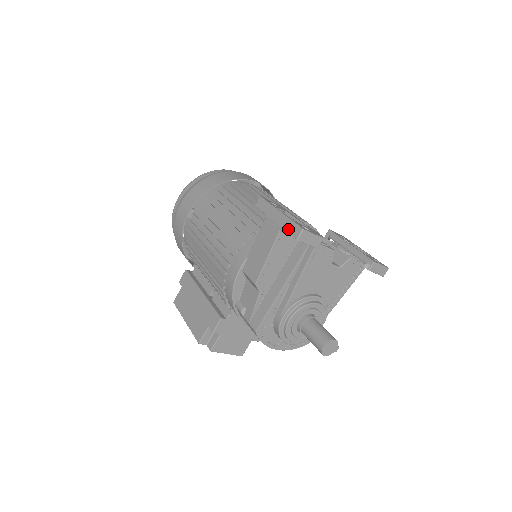
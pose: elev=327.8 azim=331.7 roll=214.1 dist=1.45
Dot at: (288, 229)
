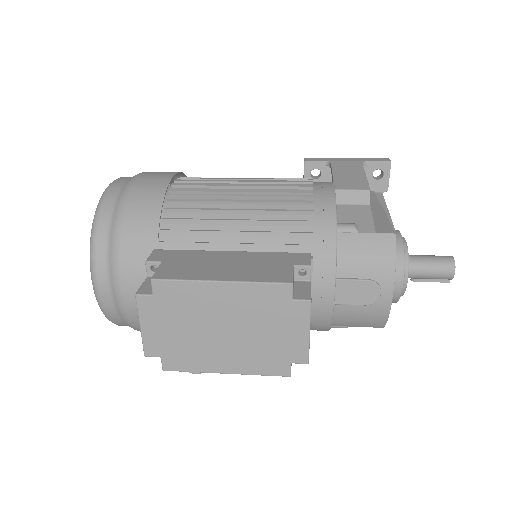
Dot at: (372, 160)
